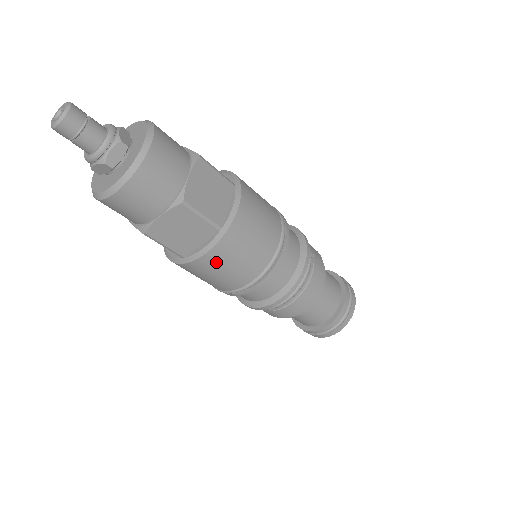
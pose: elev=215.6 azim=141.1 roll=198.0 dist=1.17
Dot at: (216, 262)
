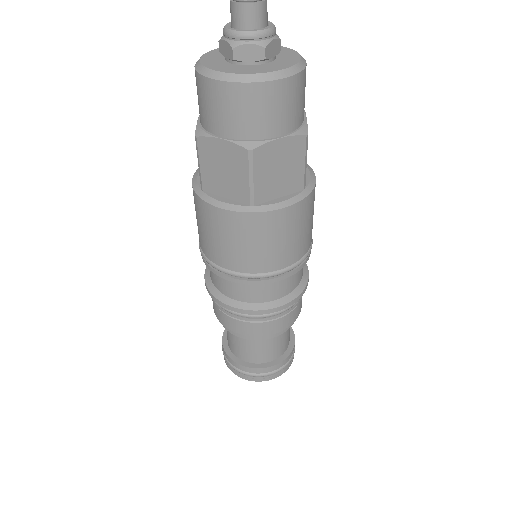
Dot at: (220, 223)
